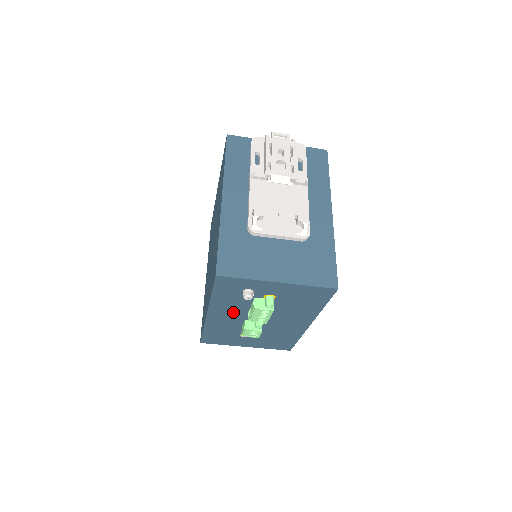
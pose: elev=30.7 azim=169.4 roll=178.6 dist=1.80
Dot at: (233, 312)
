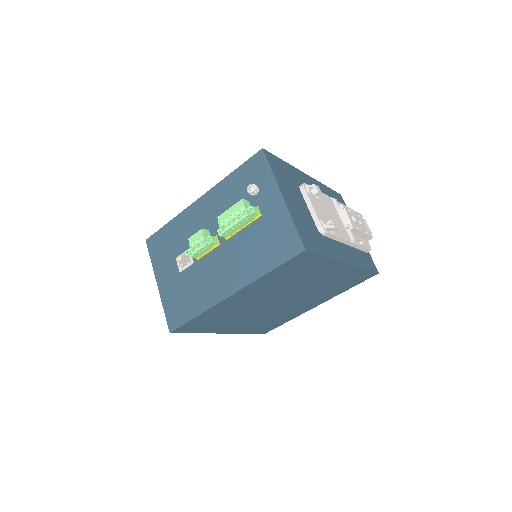
Dot at: (215, 213)
